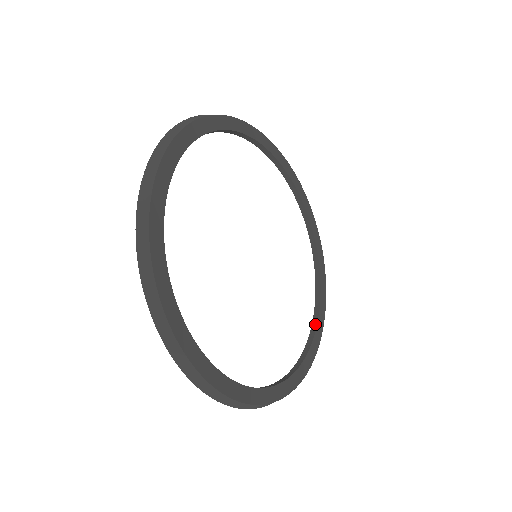
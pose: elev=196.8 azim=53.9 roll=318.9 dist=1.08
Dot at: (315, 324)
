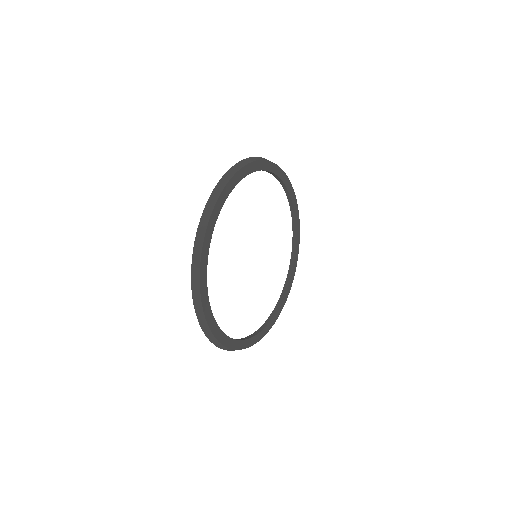
Dot at: (295, 231)
